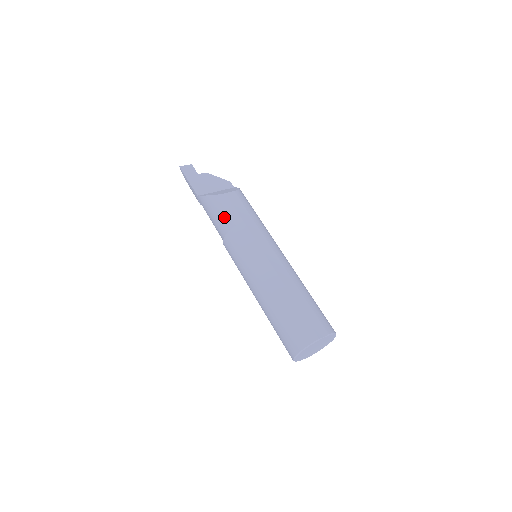
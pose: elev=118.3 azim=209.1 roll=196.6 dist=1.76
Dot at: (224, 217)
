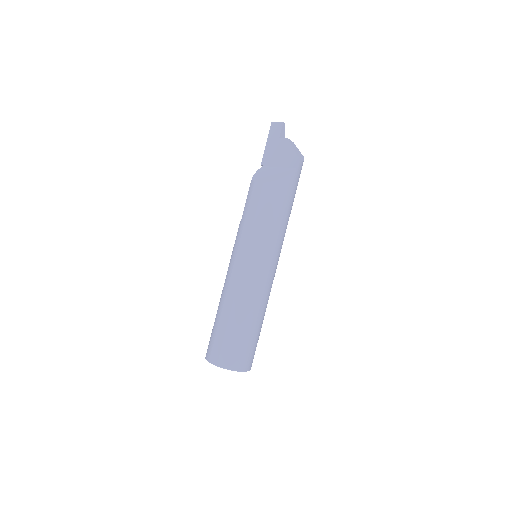
Dot at: occluded
